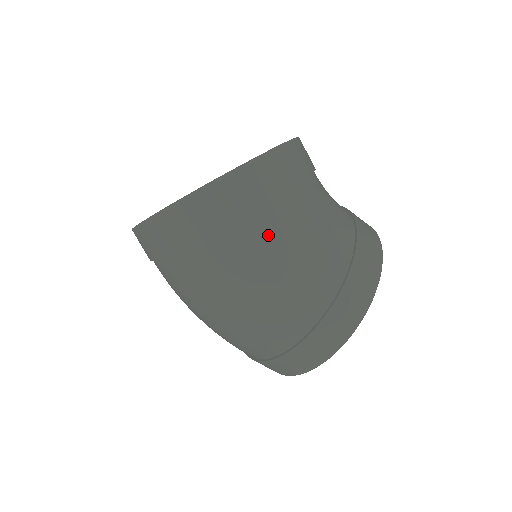
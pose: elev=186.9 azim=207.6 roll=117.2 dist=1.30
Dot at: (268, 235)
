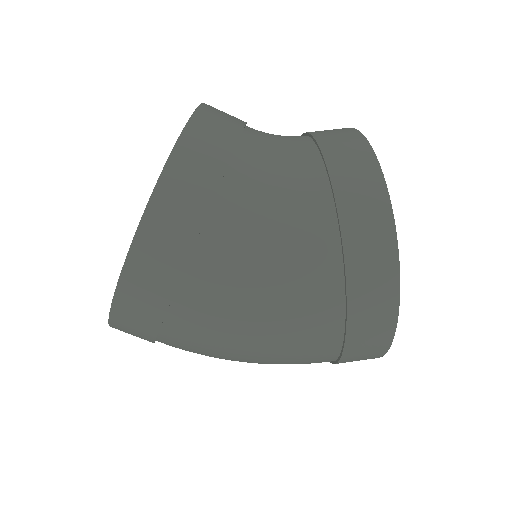
Dot at: (215, 300)
